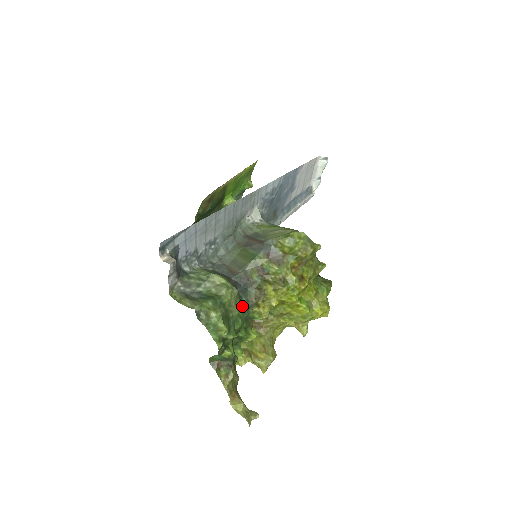
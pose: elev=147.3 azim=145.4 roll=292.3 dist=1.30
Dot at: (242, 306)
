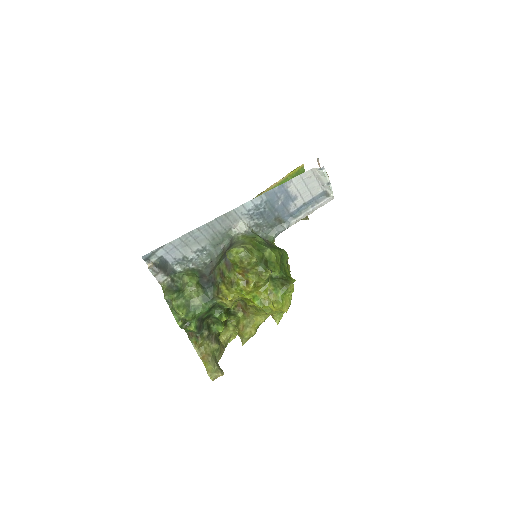
Dot at: (206, 298)
